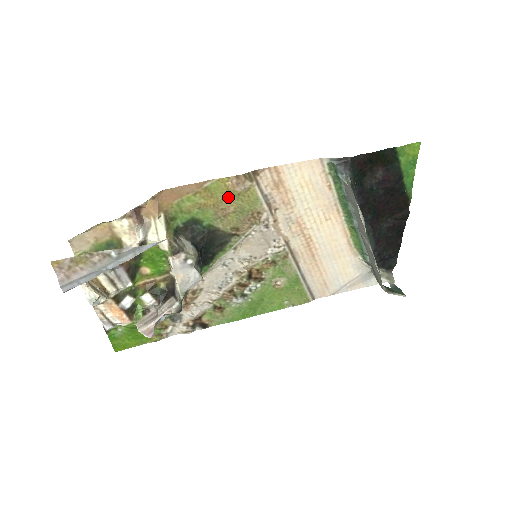
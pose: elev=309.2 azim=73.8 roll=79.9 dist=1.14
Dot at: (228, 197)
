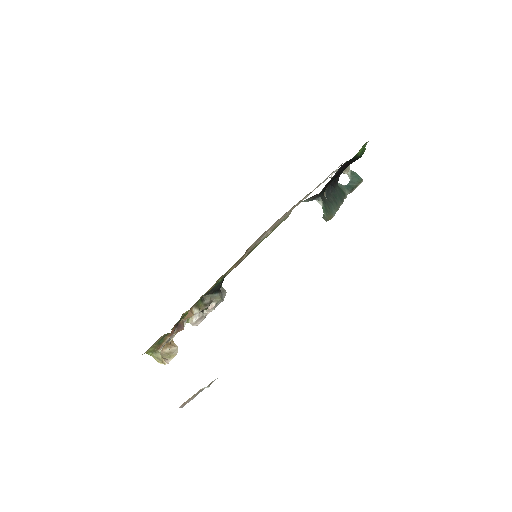
Dot at: occluded
